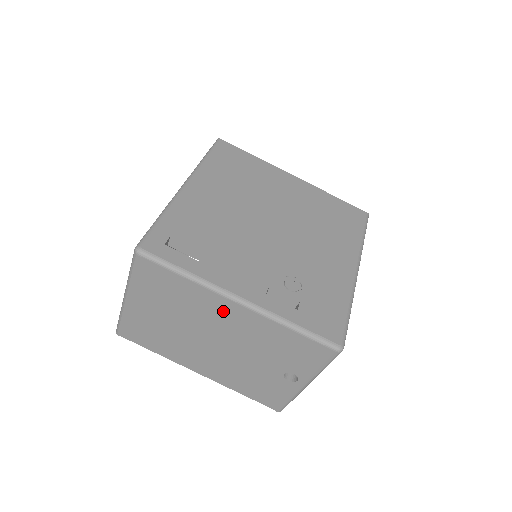
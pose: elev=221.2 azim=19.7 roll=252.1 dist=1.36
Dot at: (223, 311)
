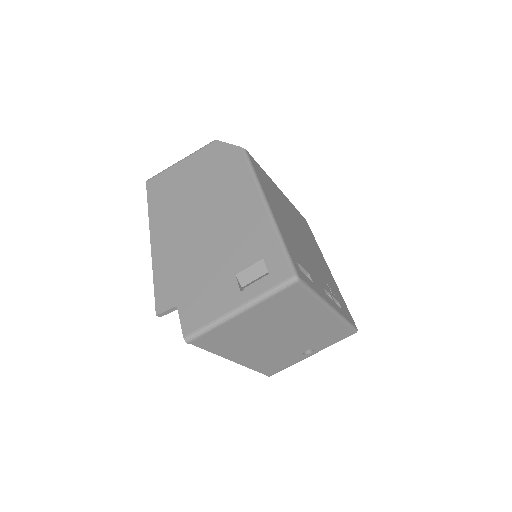
Dot at: (314, 316)
